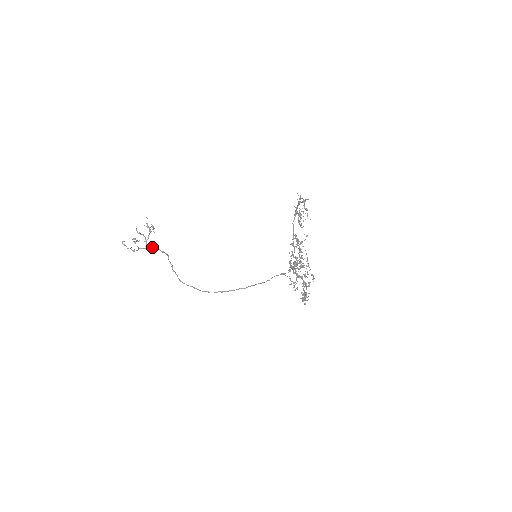
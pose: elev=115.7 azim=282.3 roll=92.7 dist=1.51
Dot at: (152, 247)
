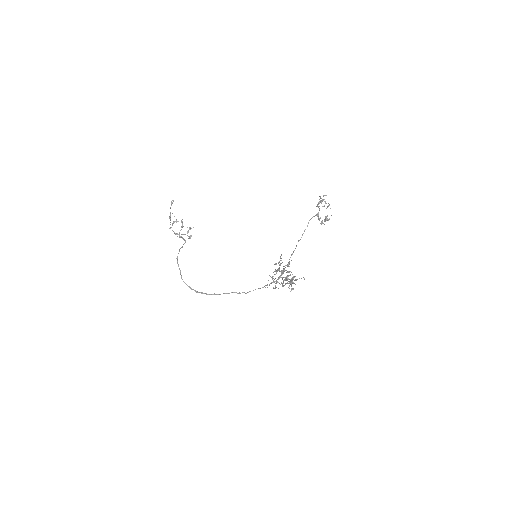
Dot at: occluded
